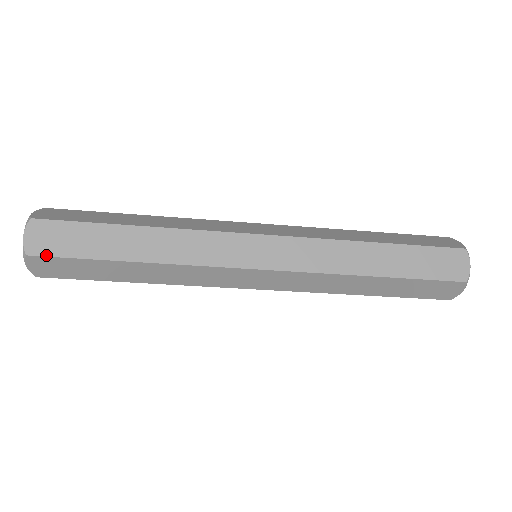
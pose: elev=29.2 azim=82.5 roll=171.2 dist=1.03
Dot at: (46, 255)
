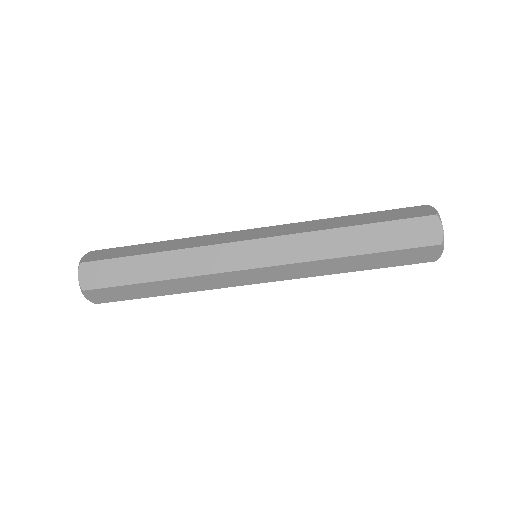
Dot at: (94, 260)
